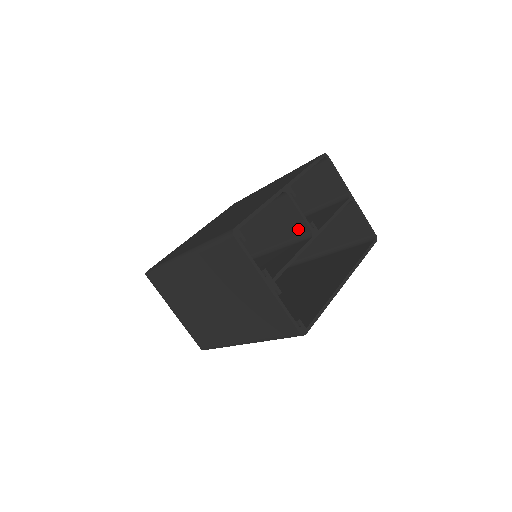
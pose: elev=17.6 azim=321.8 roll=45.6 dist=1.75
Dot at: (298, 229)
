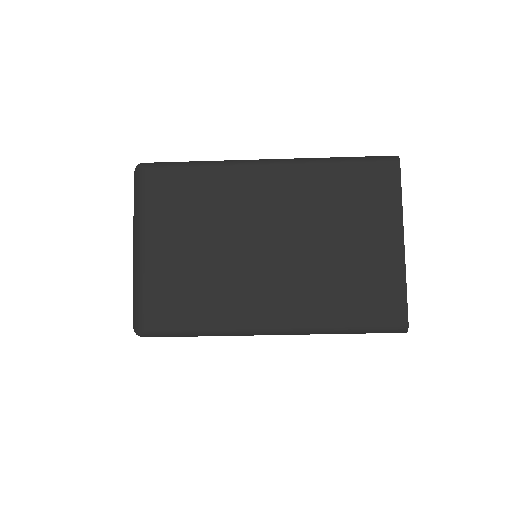
Dot at: occluded
